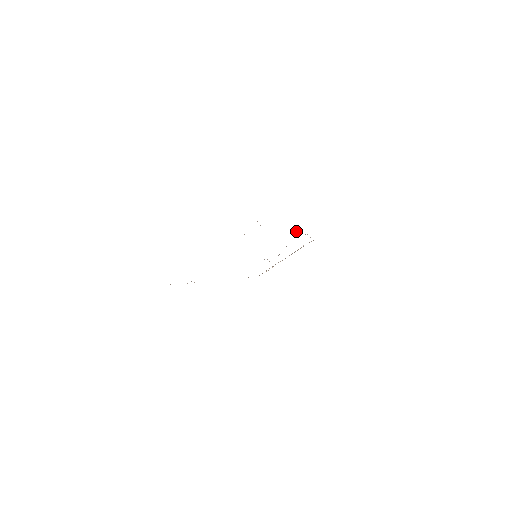
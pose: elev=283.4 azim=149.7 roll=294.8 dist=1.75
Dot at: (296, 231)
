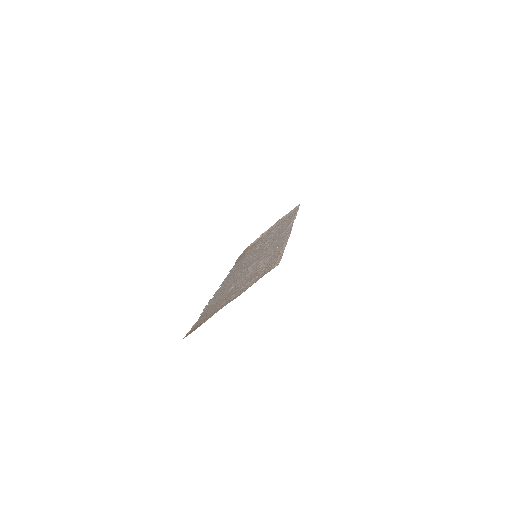
Dot at: (292, 222)
